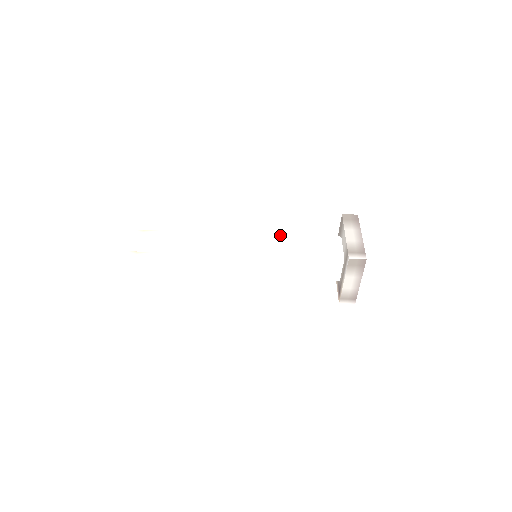
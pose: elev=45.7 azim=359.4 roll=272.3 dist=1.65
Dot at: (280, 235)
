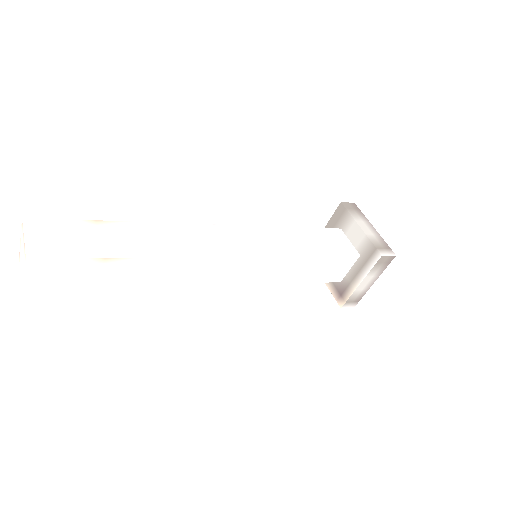
Dot at: (282, 227)
